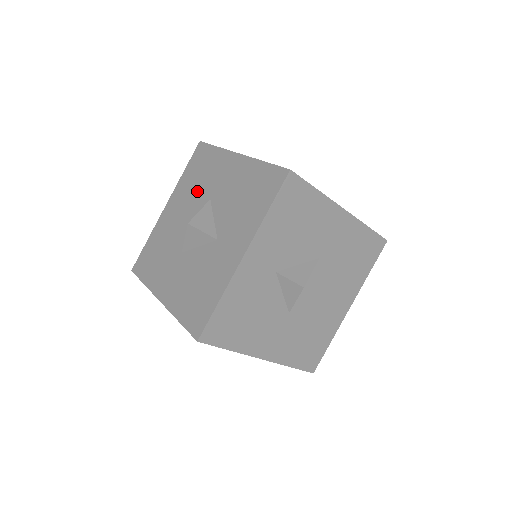
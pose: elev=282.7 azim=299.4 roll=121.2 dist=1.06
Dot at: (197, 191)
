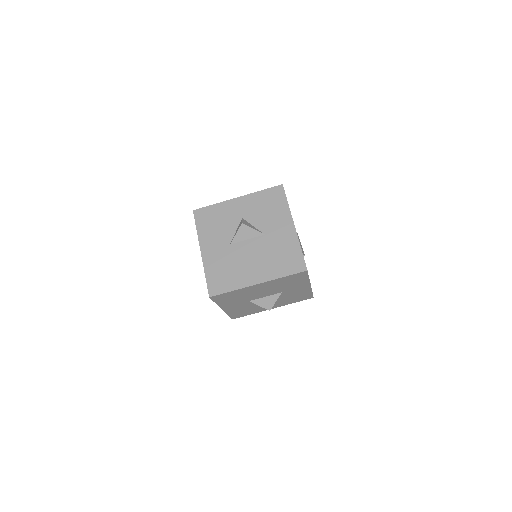
Dot at: occluded
